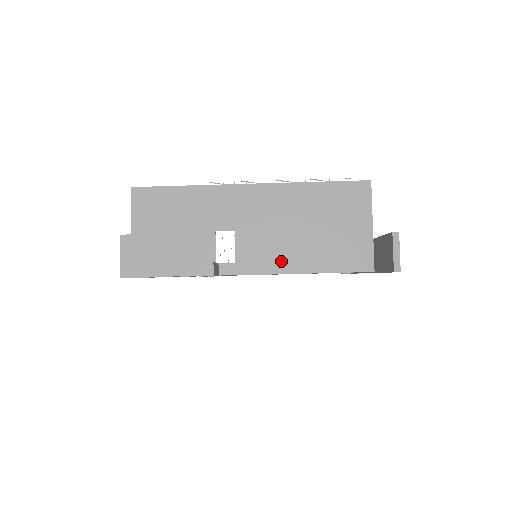
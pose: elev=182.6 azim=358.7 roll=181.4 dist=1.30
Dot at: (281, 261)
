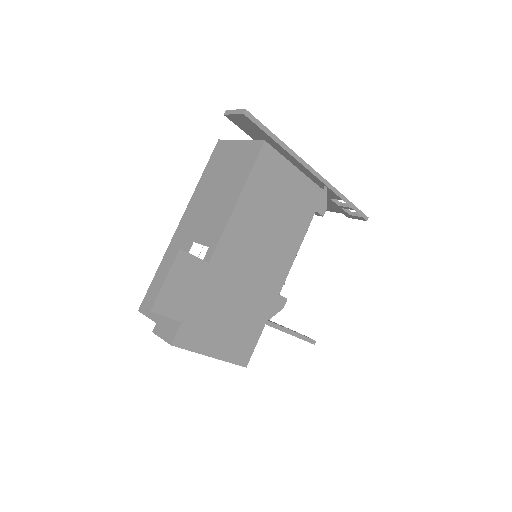
Dot at: (225, 211)
